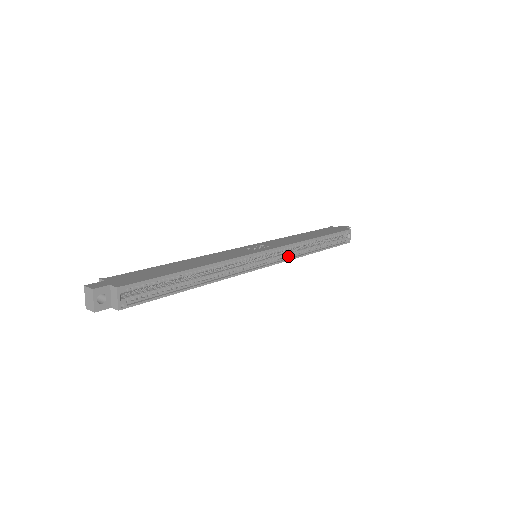
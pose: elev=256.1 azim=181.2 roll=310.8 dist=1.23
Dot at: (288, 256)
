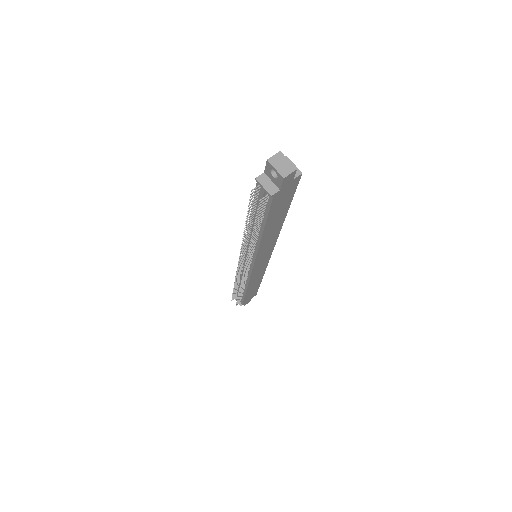
Dot at: occluded
